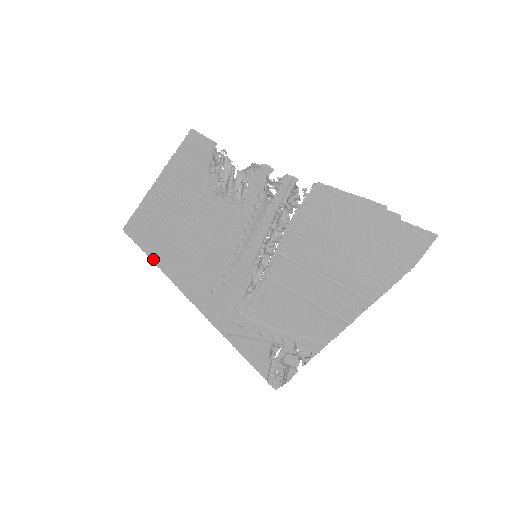
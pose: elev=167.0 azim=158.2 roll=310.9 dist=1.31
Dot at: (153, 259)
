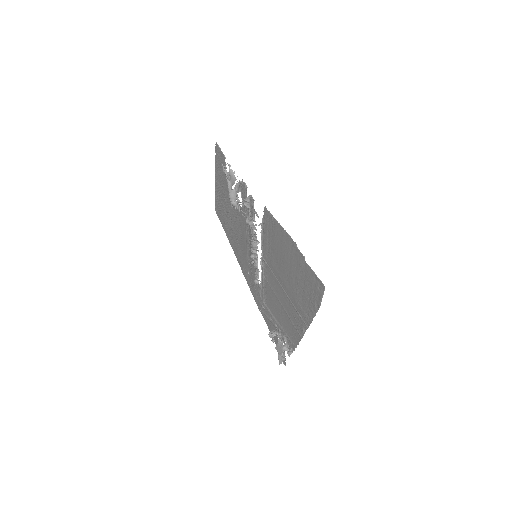
Dot at: (227, 237)
